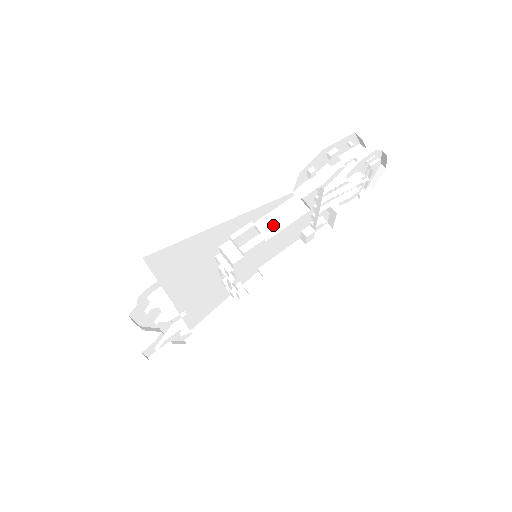
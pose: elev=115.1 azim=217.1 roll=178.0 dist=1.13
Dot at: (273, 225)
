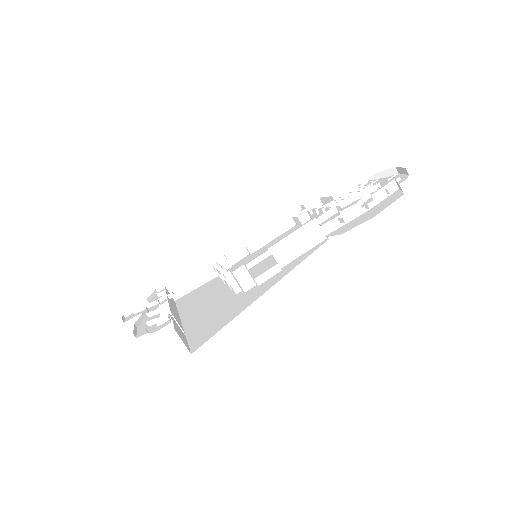
Dot at: (289, 252)
